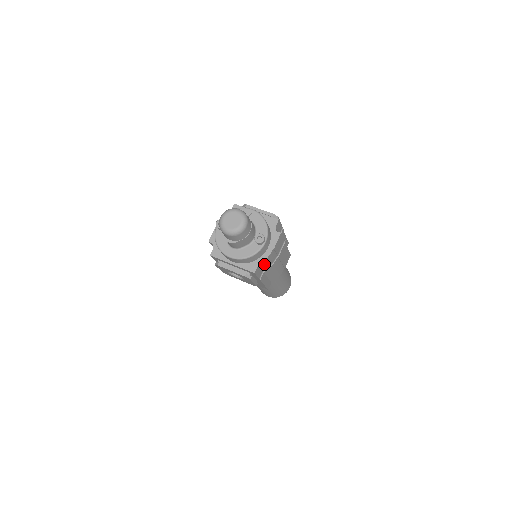
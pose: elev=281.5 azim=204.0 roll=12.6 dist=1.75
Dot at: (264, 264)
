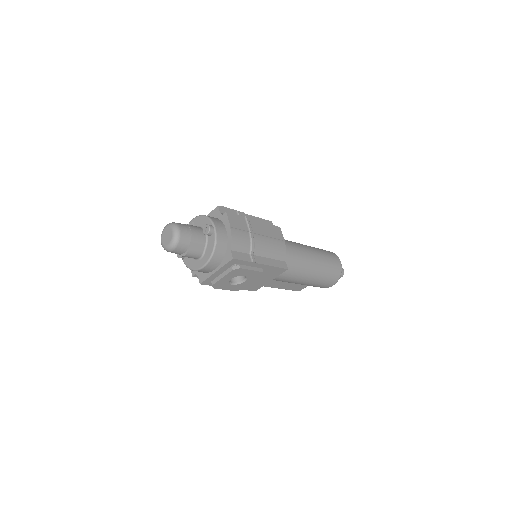
Dot at: (238, 246)
